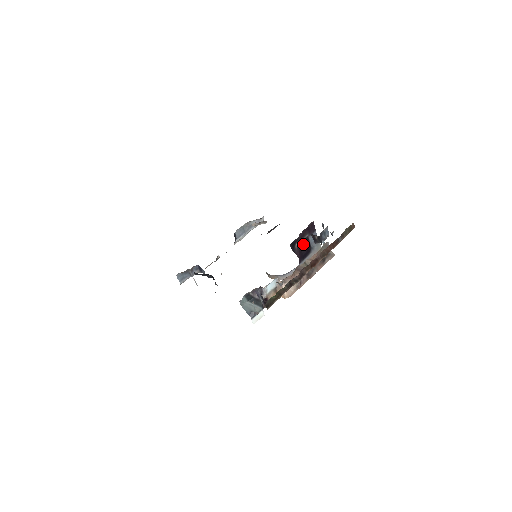
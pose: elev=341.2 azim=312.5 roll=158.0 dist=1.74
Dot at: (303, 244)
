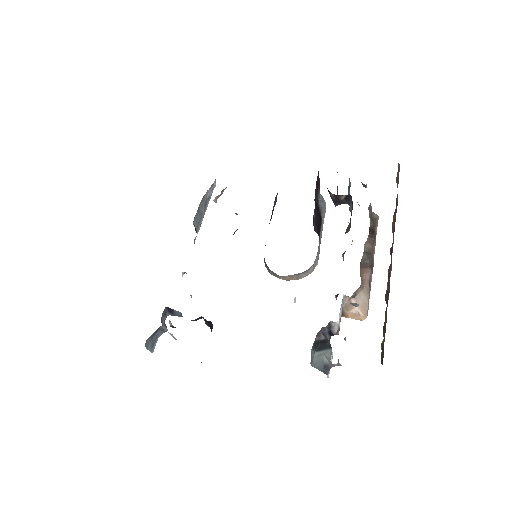
Dot at: (316, 211)
